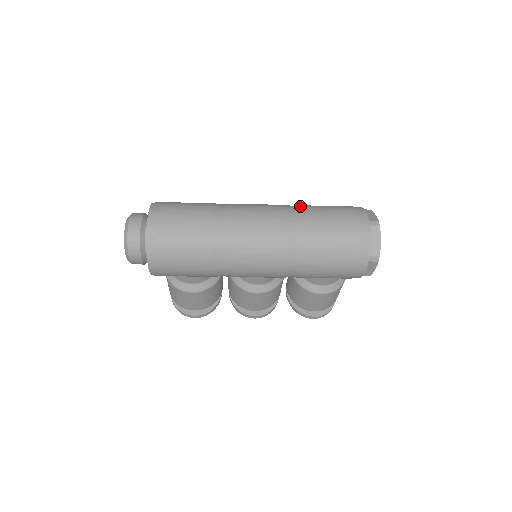
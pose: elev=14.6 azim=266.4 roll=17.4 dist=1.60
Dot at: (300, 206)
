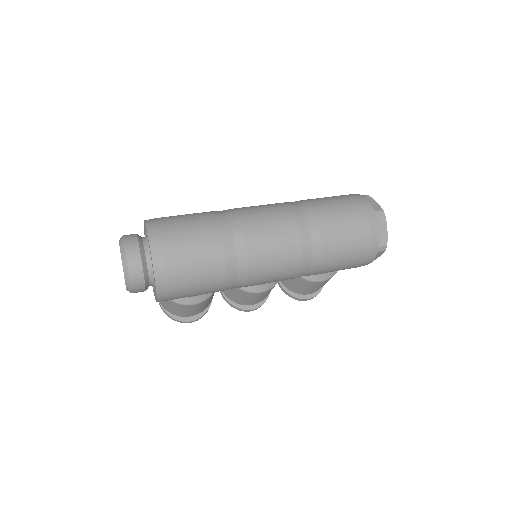
Dot at: (304, 203)
